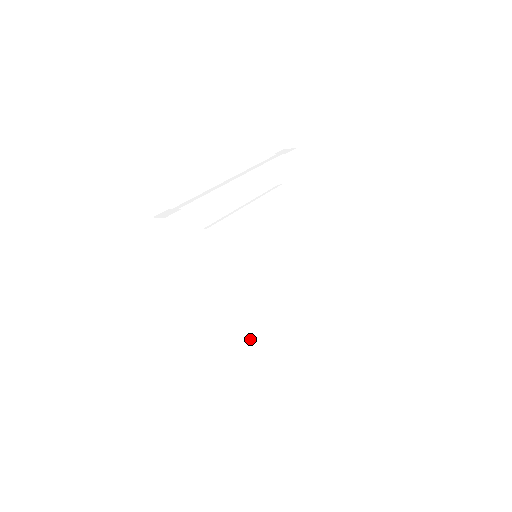
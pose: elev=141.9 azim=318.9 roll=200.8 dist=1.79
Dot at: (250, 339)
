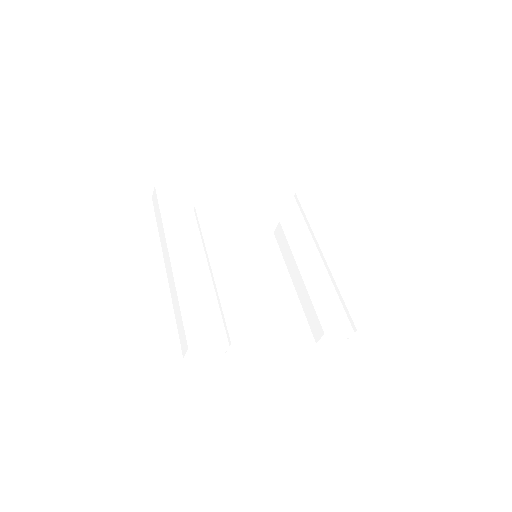
Dot at: (231, 316)
